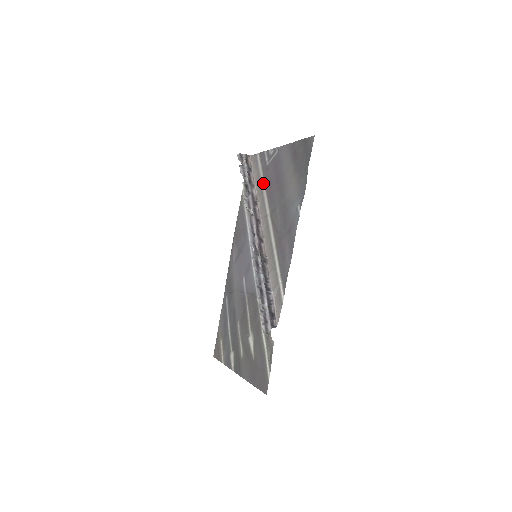
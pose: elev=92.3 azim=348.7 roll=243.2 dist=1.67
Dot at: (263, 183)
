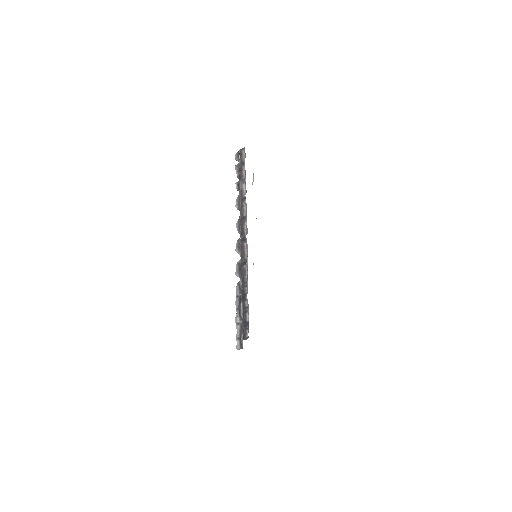
Dot at: occluded
